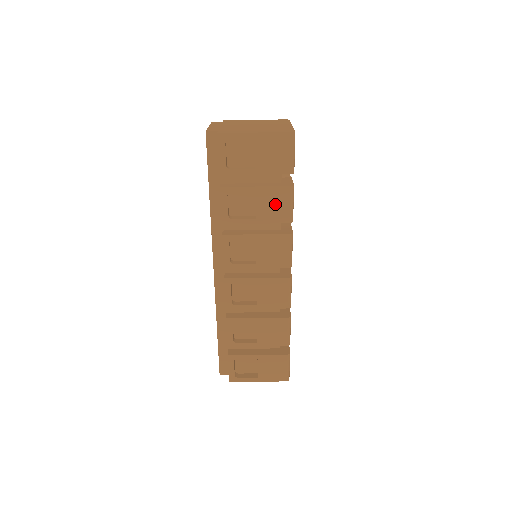
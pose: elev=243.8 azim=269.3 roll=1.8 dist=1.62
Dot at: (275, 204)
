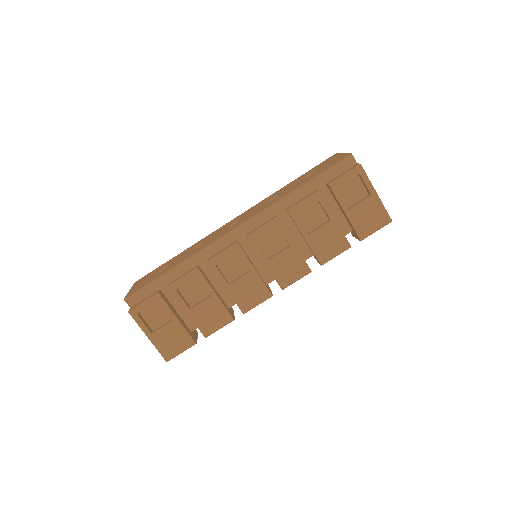
Dot at: (329, 243)
